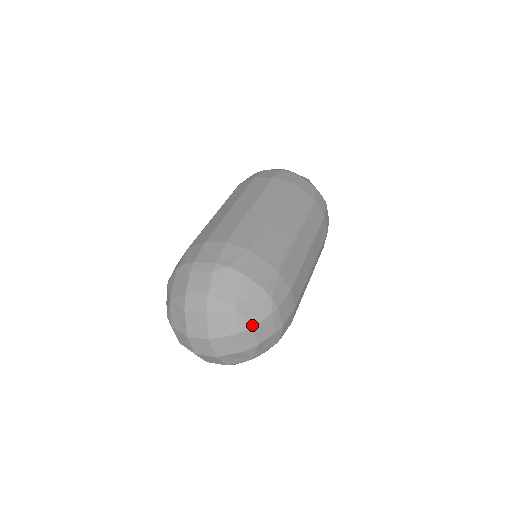
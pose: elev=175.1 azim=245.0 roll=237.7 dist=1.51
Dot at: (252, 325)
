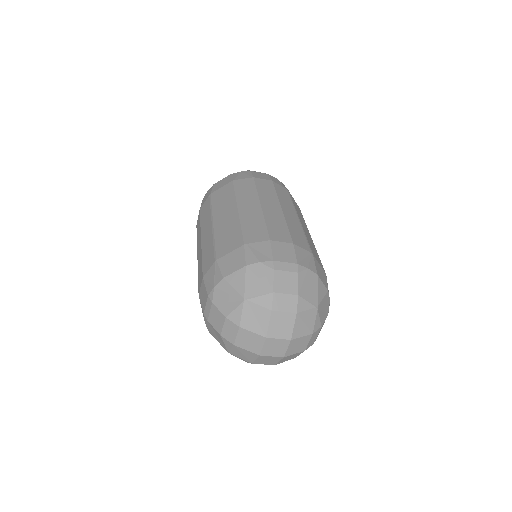
Dot at: (321, 325)
